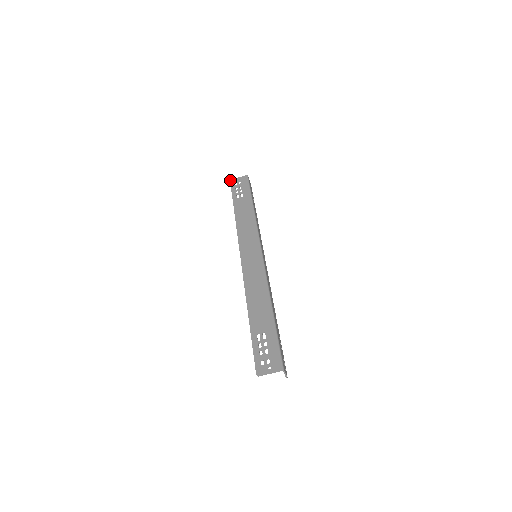
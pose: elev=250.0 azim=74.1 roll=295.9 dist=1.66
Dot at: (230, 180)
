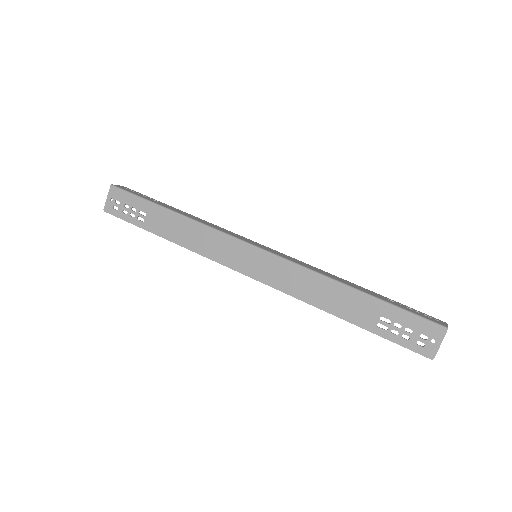
Dot at: occluded
